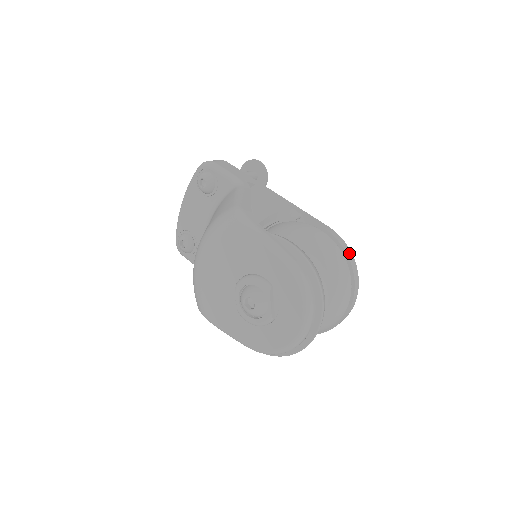
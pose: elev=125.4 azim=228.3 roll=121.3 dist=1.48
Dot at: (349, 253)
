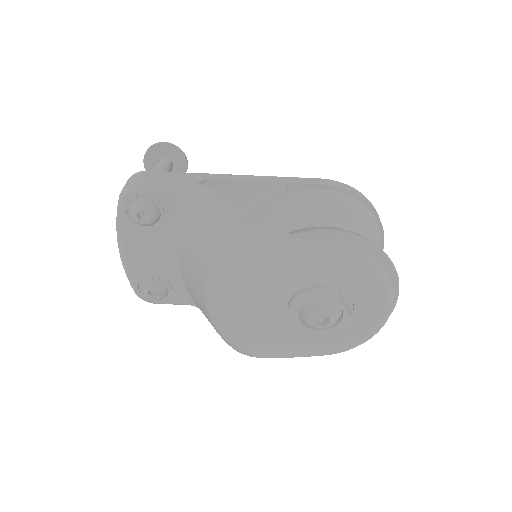
Dot at: (359, 194)
